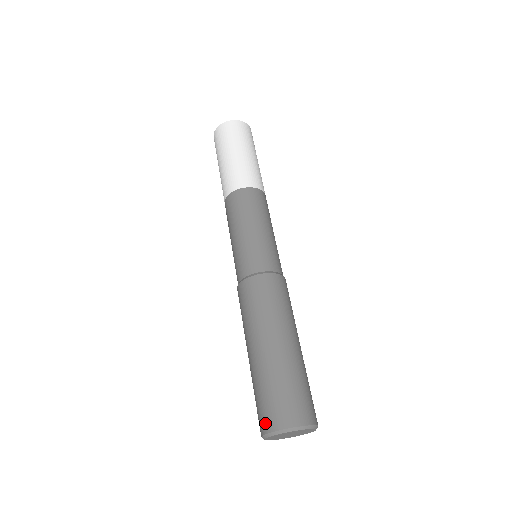
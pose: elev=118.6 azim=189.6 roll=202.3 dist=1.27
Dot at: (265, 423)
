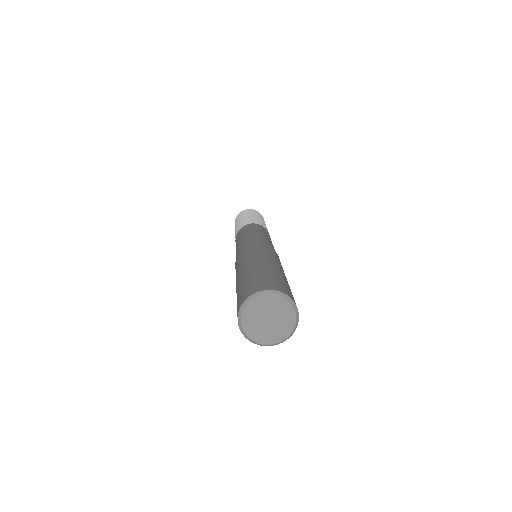
Dot at: (255, 288)
